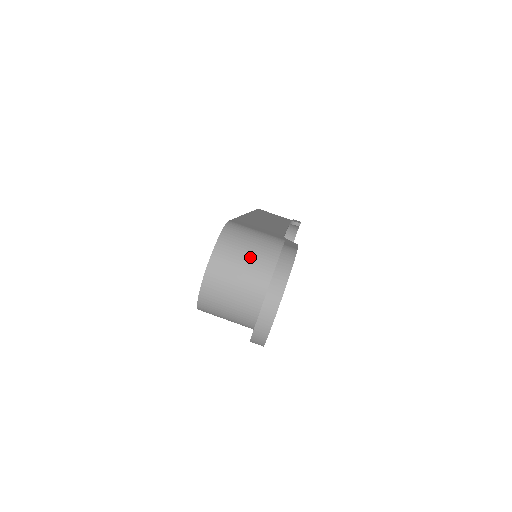
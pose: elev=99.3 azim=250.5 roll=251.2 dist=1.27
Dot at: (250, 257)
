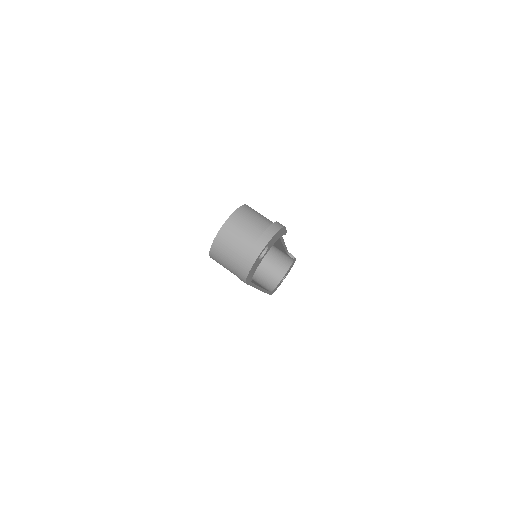
Dot at: (254, 224)
